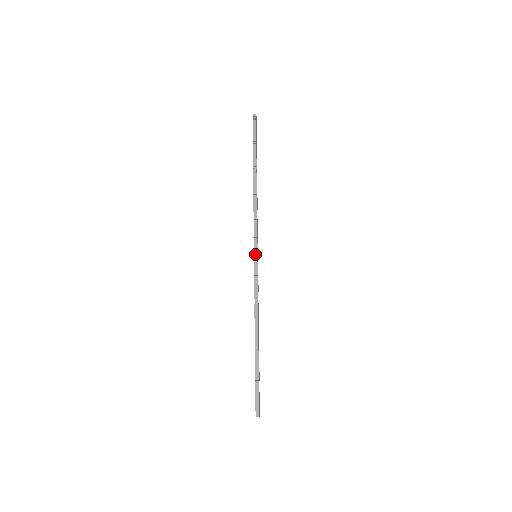
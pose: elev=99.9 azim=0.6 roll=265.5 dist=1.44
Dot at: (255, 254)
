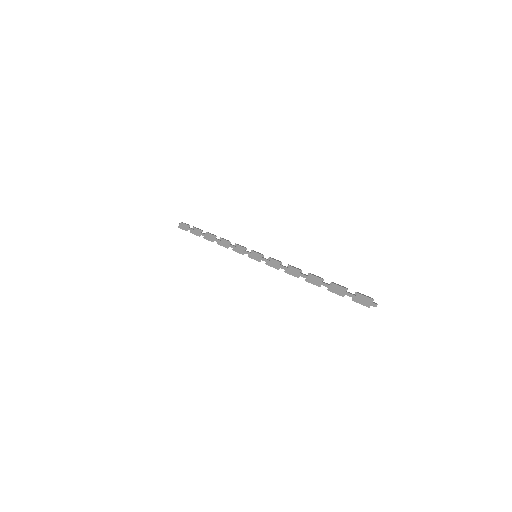
Dot at: (252, 258)
